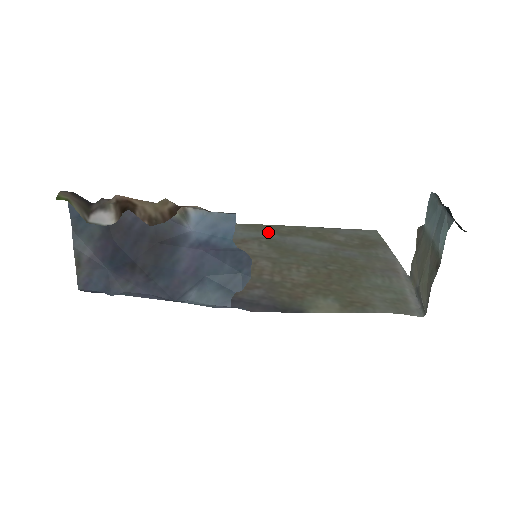
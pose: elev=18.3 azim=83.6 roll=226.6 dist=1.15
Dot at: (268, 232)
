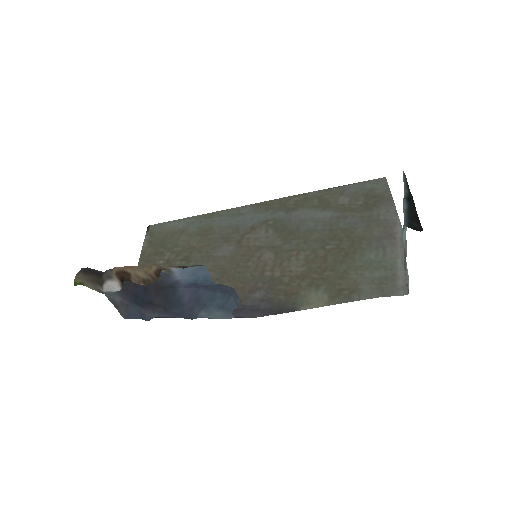
Dot at: (276, 210)
